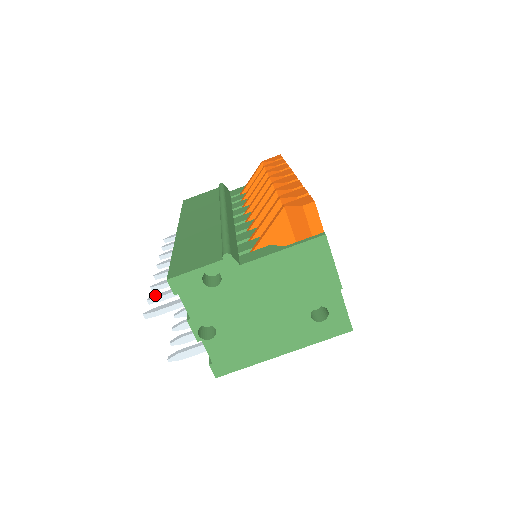
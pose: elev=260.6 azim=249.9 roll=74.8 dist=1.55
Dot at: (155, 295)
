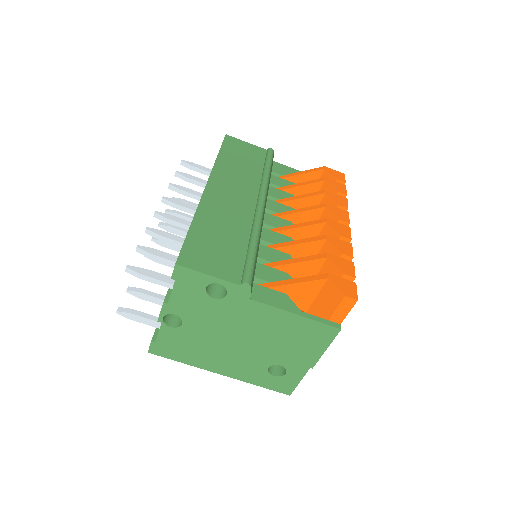
Dot at: (148, 247)
